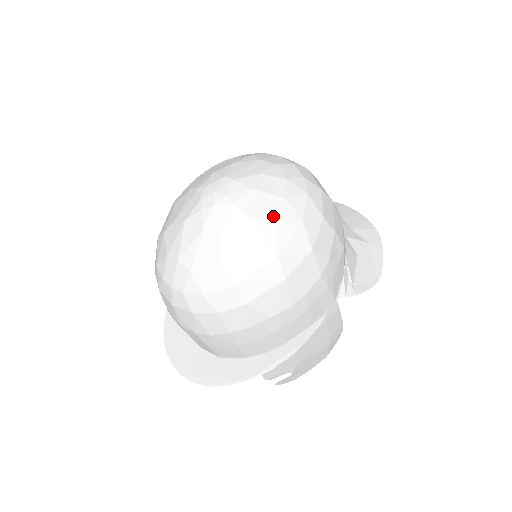
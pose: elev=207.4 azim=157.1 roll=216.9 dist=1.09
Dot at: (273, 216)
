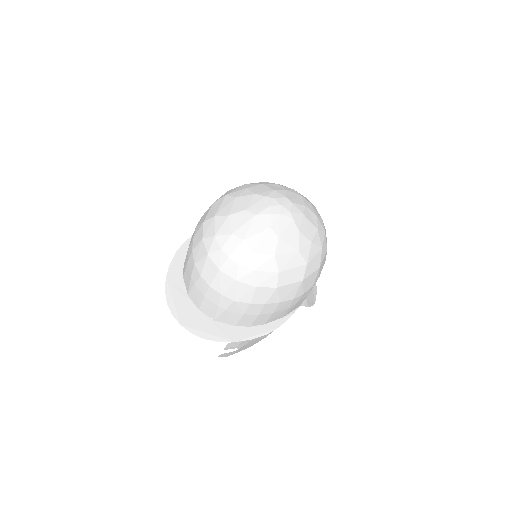
Dot at: (311, 237)
